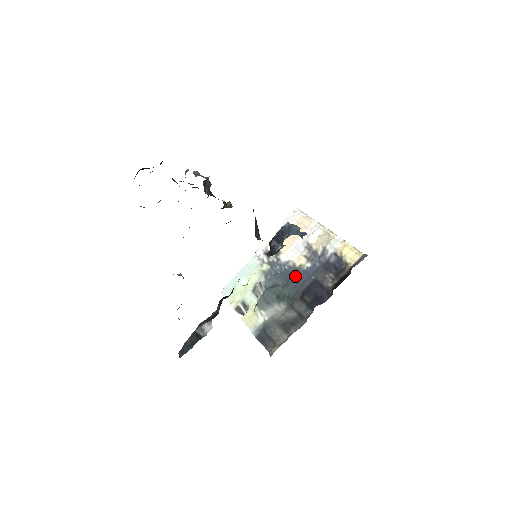
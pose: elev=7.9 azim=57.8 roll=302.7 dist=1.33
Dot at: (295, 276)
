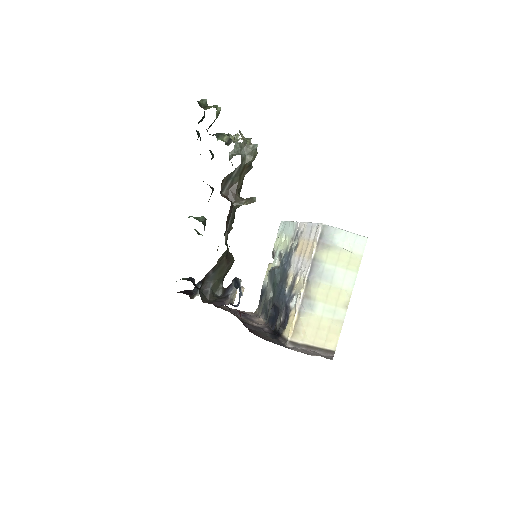
Dot at: (282, 285)
